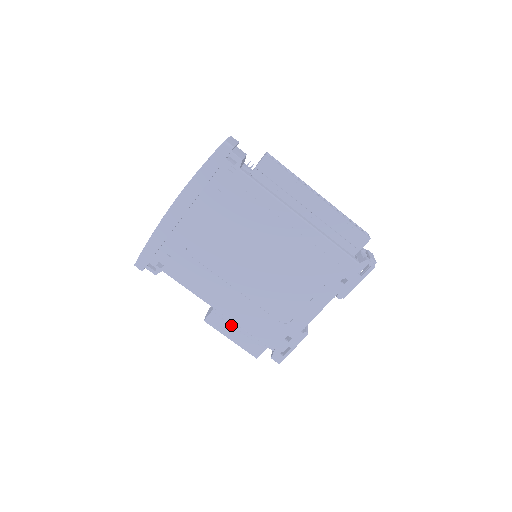
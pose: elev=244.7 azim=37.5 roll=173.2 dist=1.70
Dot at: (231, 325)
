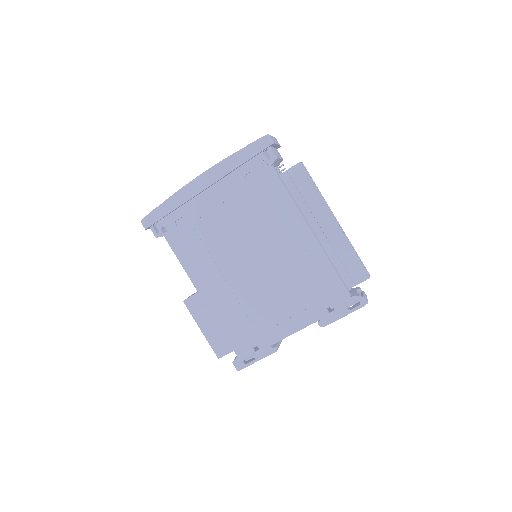
Dot at: (207, 315)
